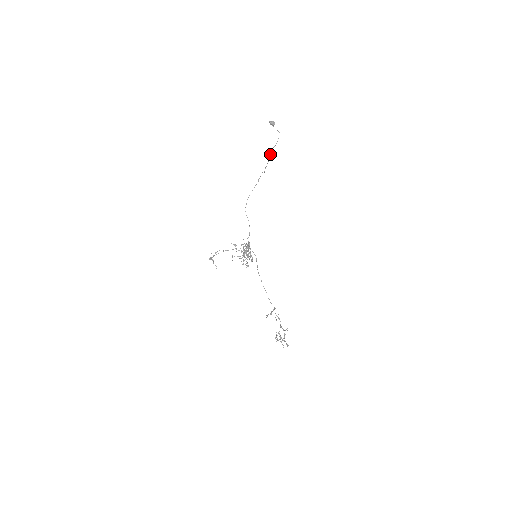
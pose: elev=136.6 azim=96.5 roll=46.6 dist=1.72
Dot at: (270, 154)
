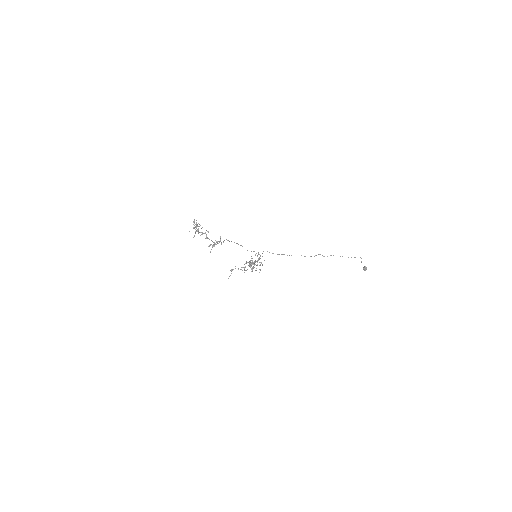
Dot at: occluded
